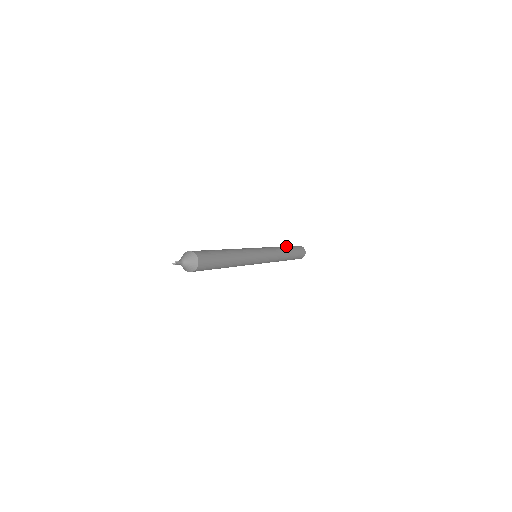
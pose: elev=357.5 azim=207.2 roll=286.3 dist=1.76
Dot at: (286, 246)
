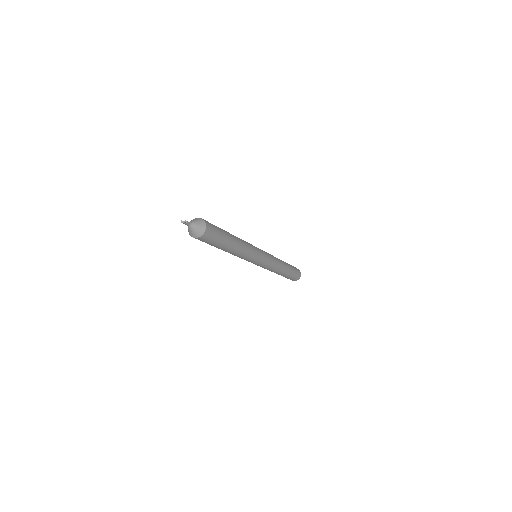
Dot at: (288, 264)
